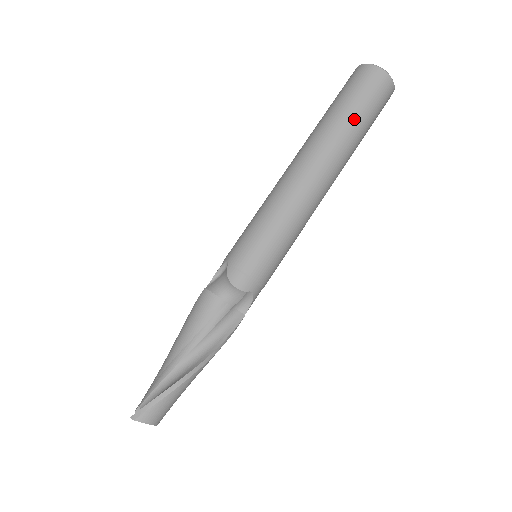
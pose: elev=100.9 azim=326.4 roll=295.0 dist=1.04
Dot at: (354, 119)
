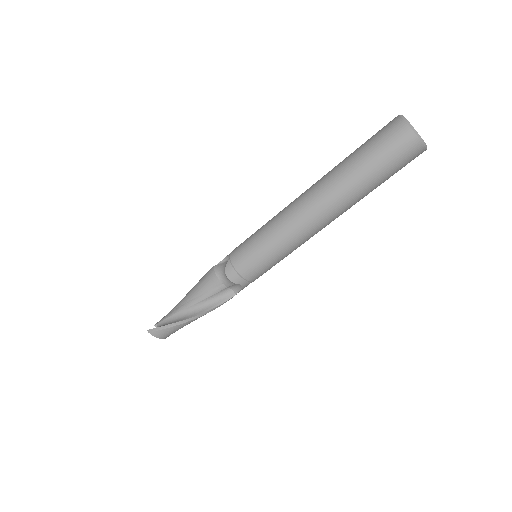
Dot at: (365, 174)
